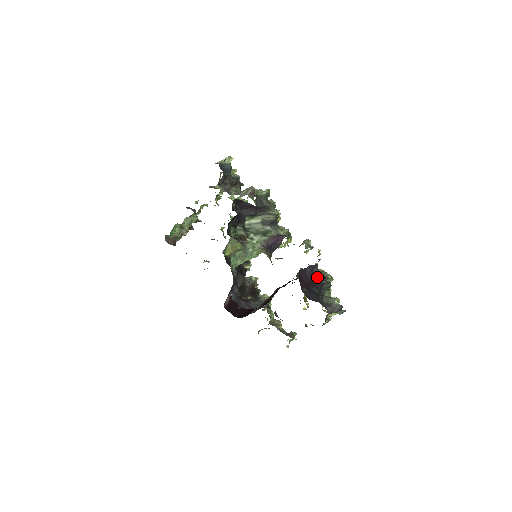
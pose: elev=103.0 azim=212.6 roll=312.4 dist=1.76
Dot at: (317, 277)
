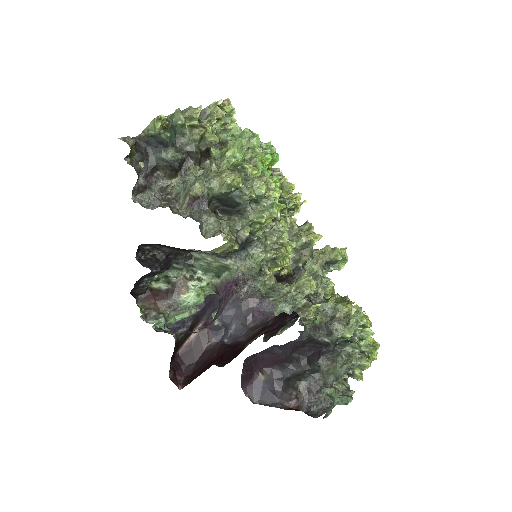
Dot at: (311, 342)
